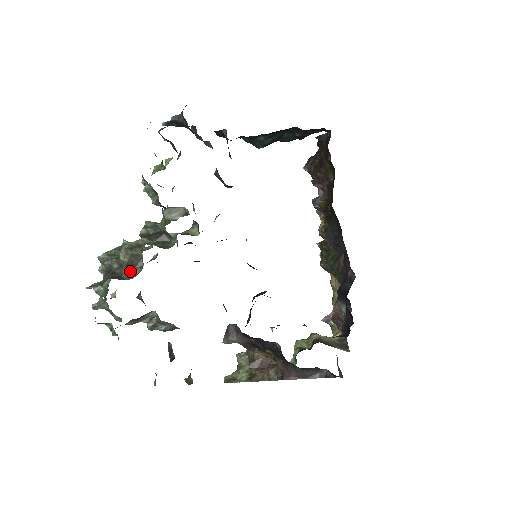
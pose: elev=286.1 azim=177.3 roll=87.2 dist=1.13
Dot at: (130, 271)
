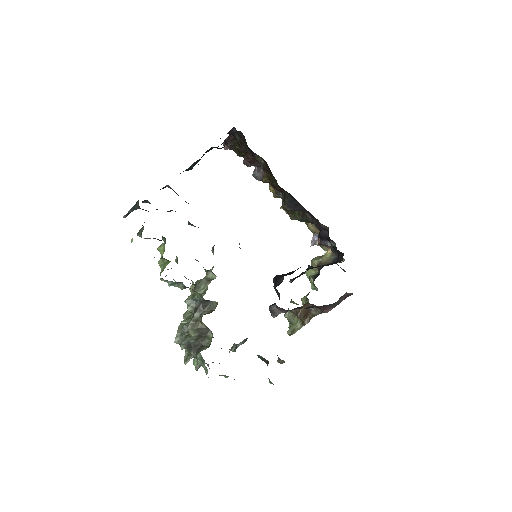
Dot at: (205, 339)
